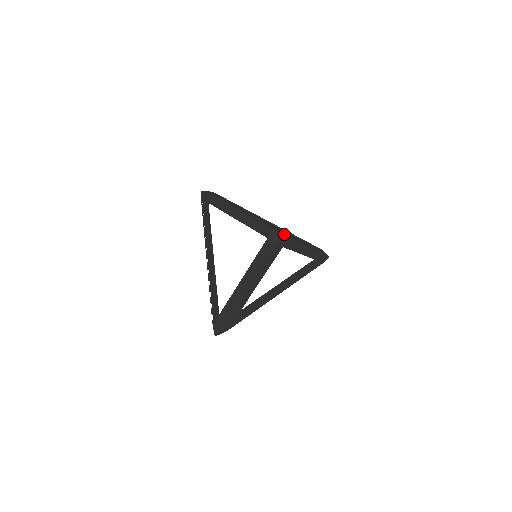
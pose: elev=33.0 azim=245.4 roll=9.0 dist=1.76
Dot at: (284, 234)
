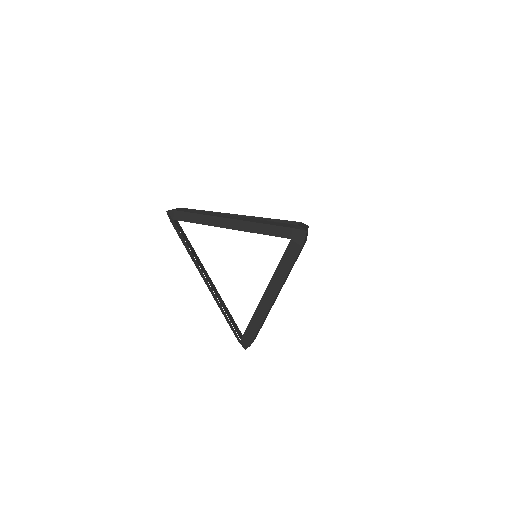
Dot at: (305, 229)
